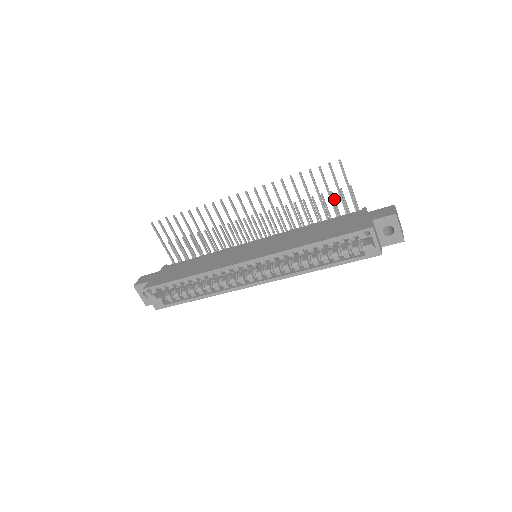
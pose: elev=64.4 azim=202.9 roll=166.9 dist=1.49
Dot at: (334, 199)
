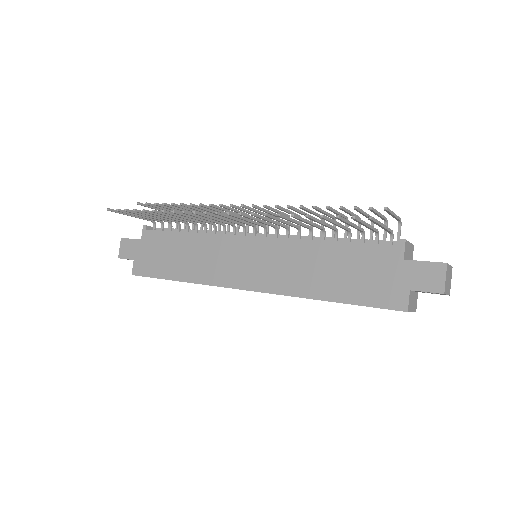
Dot at: (360, 212)
